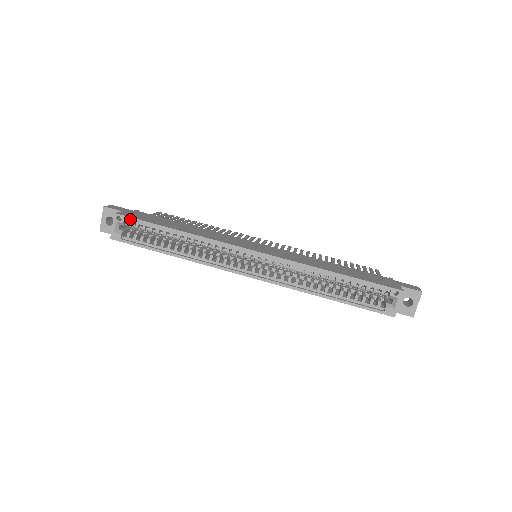
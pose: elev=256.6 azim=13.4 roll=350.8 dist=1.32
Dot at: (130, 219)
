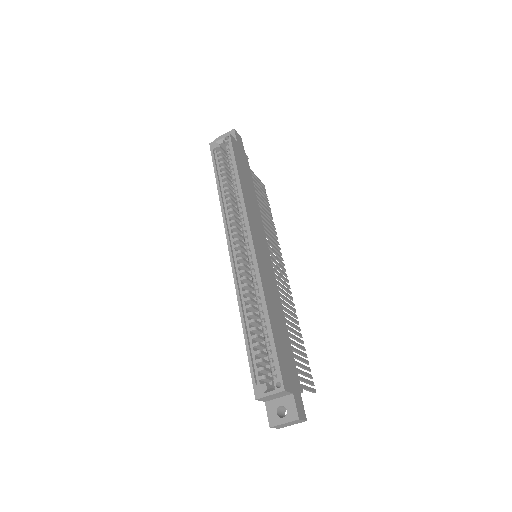
Dot at: (230, 144)
